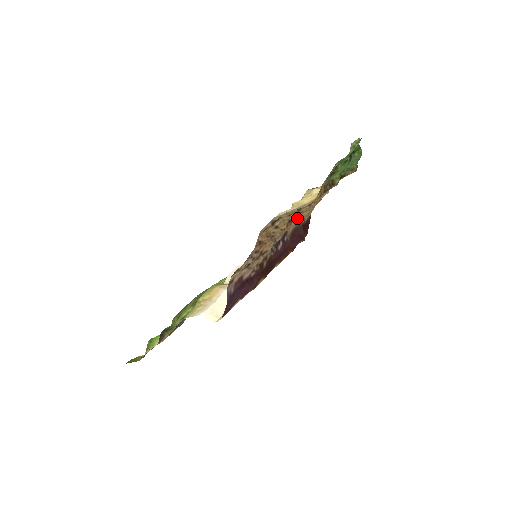
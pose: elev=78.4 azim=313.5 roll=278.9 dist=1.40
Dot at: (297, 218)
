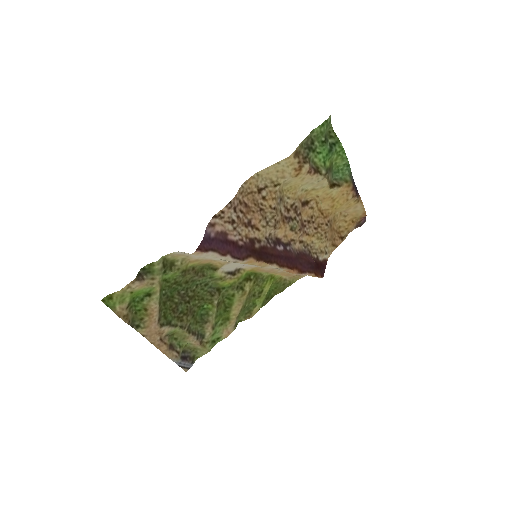
Dot at: (297, 225)
